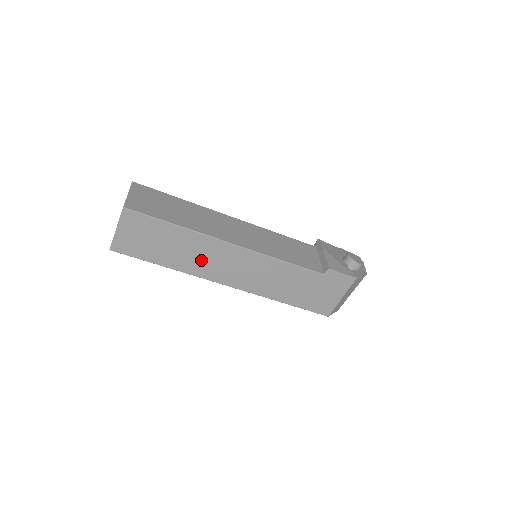
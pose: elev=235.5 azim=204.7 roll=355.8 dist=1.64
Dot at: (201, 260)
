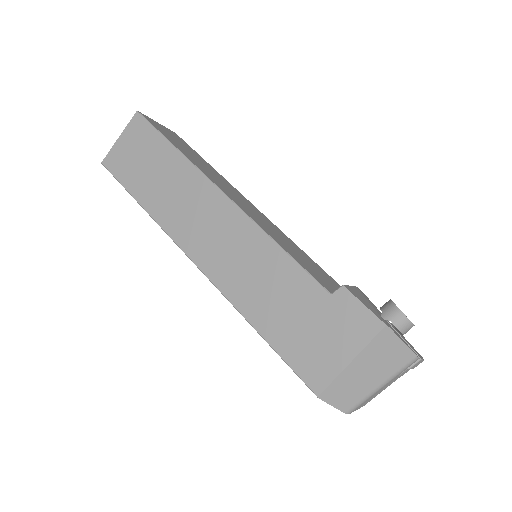
Dot at: (180, 207)
